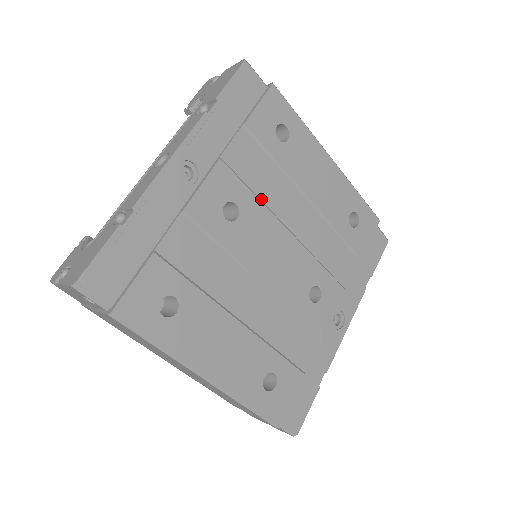
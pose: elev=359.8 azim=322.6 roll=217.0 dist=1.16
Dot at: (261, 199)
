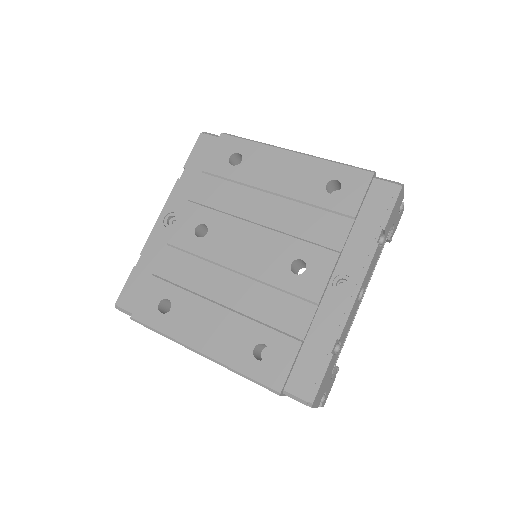
Dot at: (227, 212)
